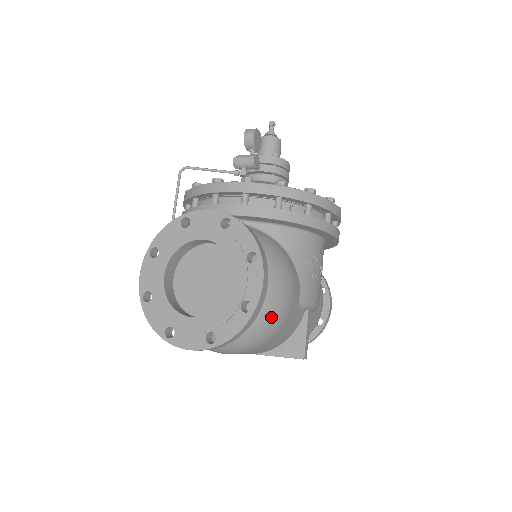
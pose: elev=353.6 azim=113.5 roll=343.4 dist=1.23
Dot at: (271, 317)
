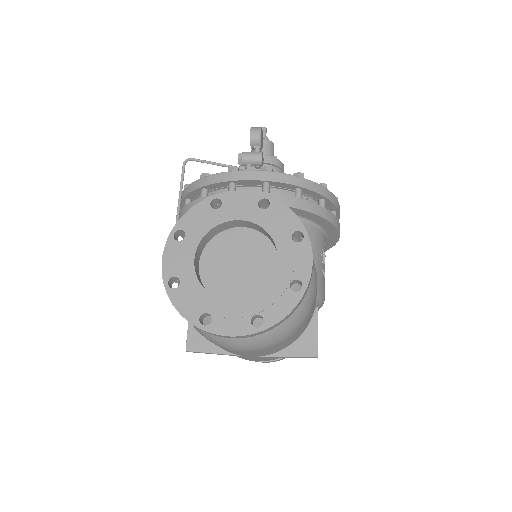
Dot at: (304, 305)
